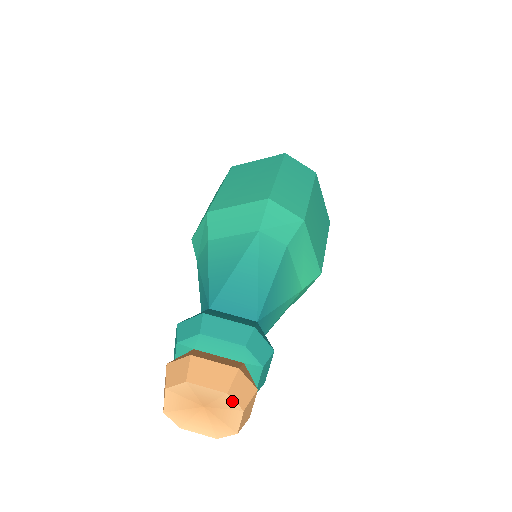
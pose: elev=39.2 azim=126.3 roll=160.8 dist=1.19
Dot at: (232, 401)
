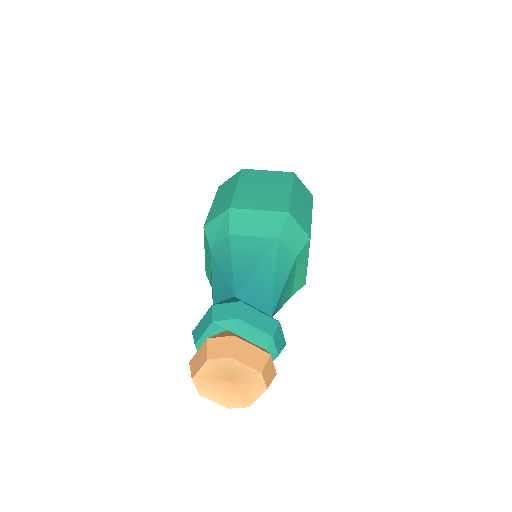
Dot at: (262, 380)
